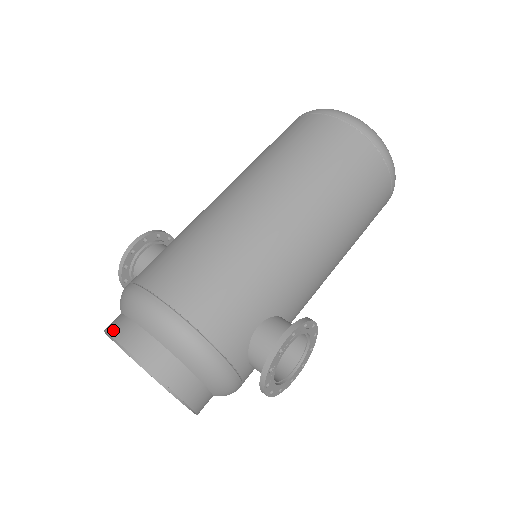
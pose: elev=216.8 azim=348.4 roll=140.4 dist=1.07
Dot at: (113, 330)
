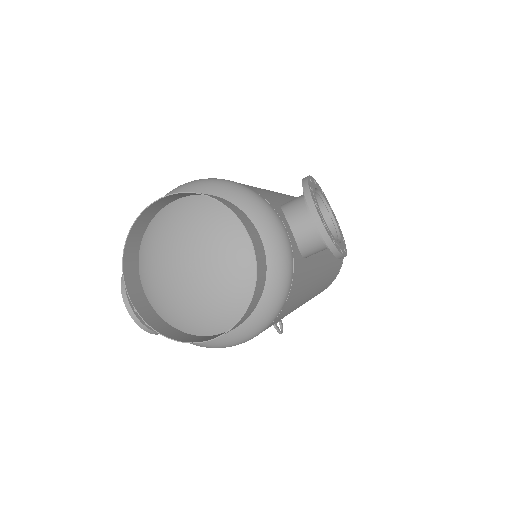
Dot at: (140, 218)
